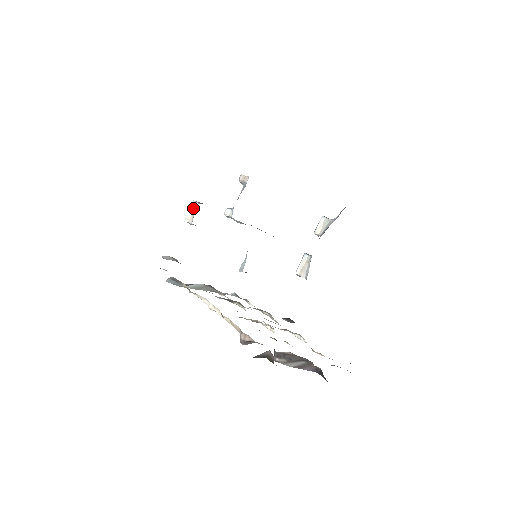
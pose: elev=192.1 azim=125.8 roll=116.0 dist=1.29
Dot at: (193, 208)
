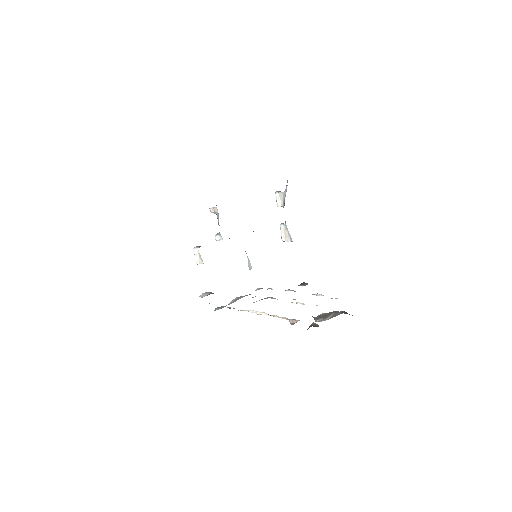
Dot at: (197, 253)
